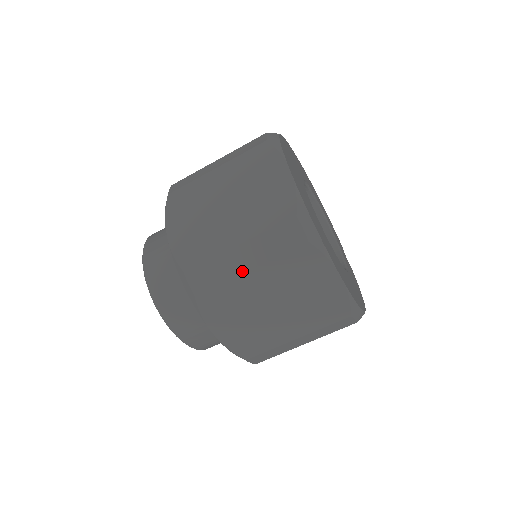
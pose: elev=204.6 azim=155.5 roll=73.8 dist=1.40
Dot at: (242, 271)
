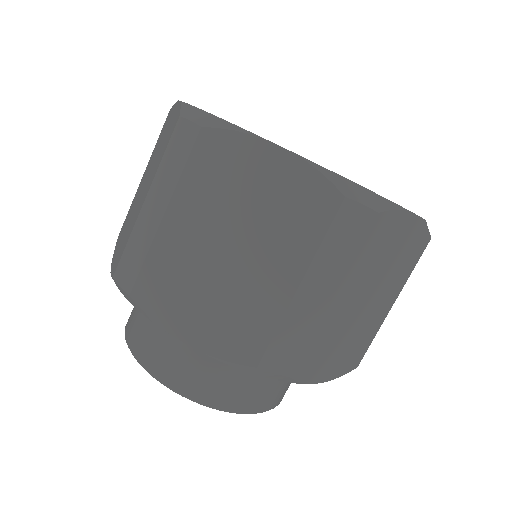
Dot at: (325, 307)
